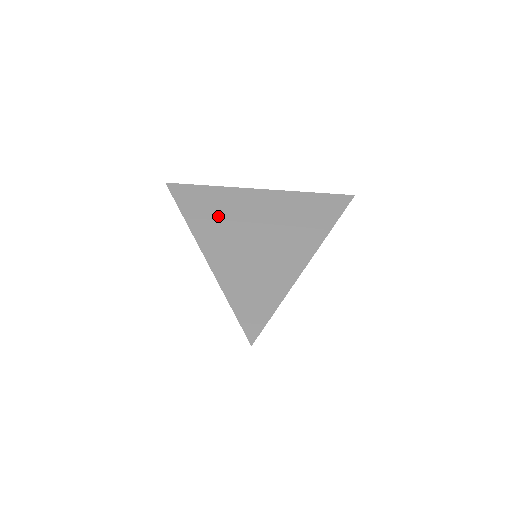
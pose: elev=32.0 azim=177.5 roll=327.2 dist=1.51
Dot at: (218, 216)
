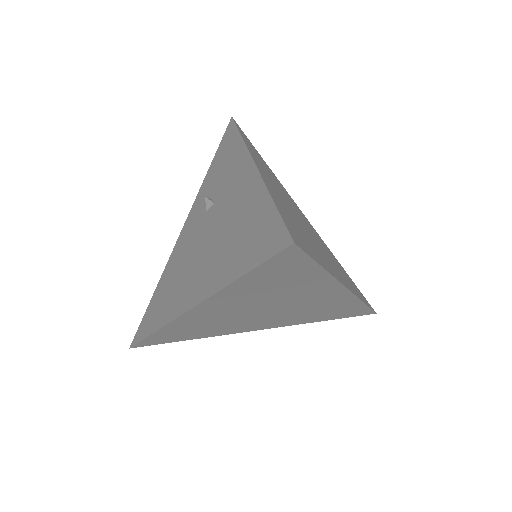
Dot at: occluded
